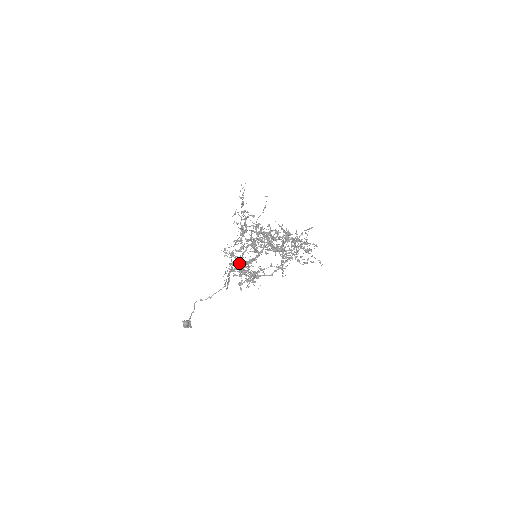
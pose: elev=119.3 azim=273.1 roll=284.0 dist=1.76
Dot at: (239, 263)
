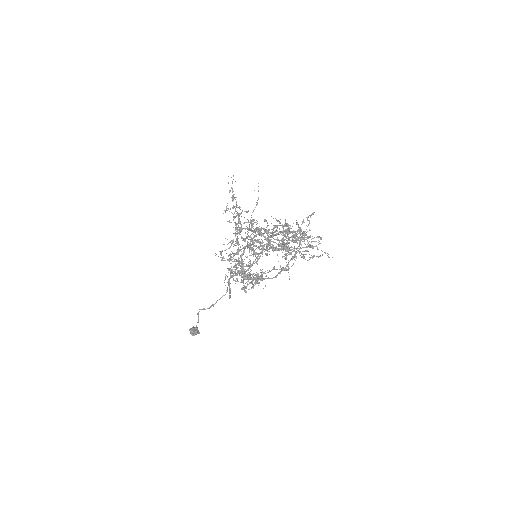
Dot at: occluded
